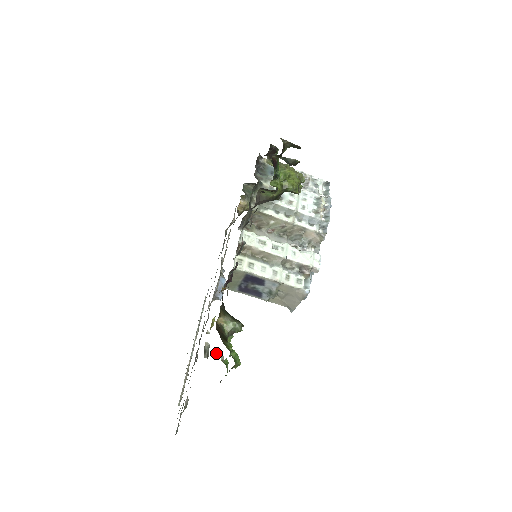
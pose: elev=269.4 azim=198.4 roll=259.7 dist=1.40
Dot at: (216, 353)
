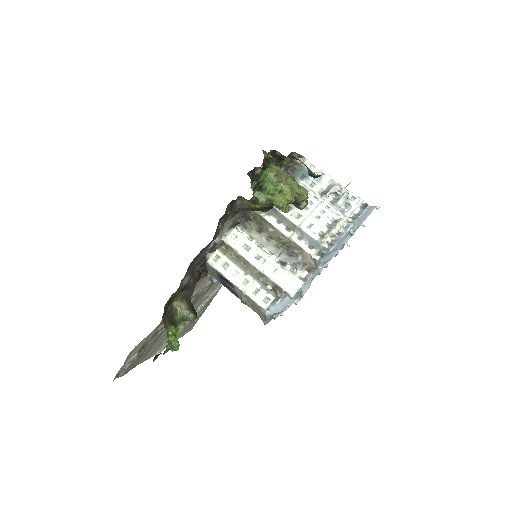
Dot at: occluded
